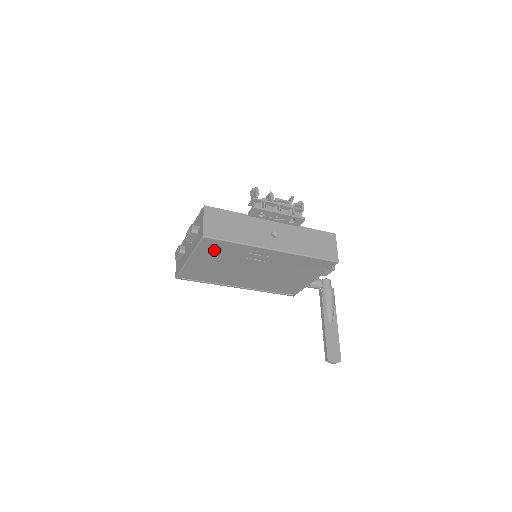
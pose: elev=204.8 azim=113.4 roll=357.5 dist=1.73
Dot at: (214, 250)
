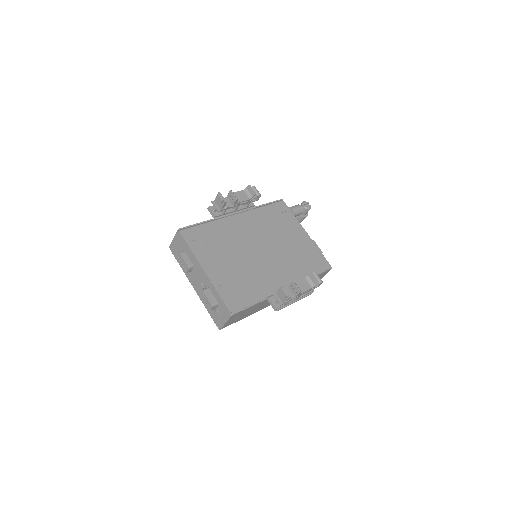
Dot at: occluded
